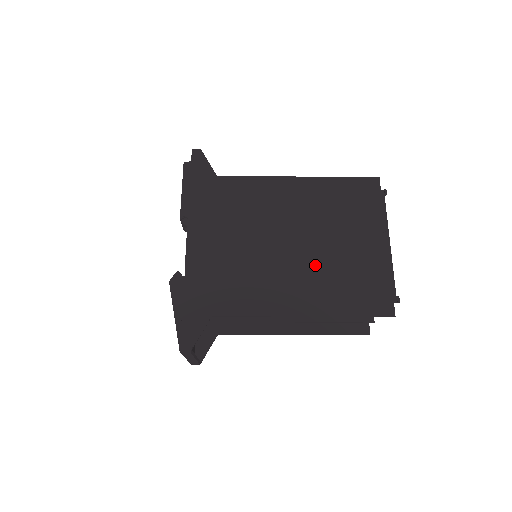
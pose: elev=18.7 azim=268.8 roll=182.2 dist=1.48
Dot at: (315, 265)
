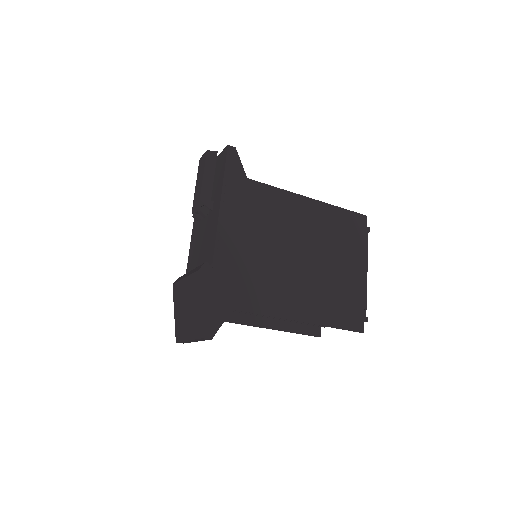
Dot at: (315, 280)
